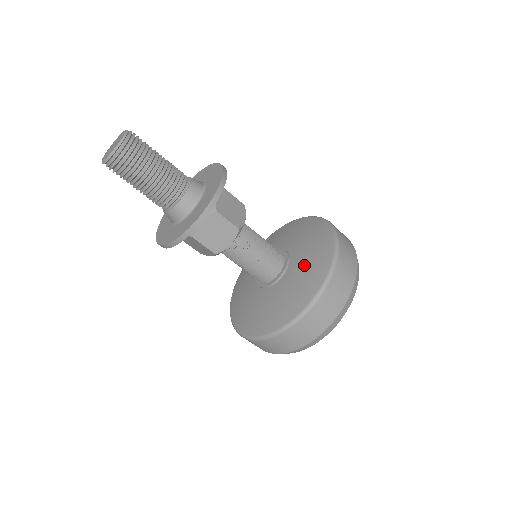
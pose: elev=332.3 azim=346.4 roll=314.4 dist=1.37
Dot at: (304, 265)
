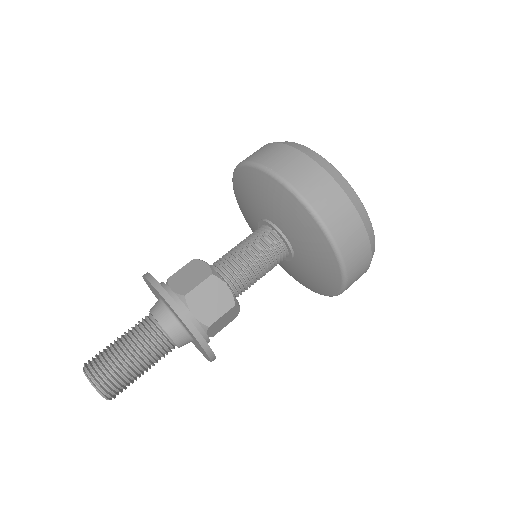
Dot at: (306, 248)
